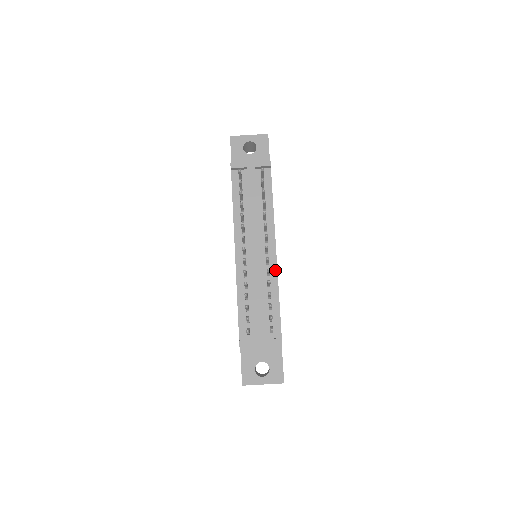
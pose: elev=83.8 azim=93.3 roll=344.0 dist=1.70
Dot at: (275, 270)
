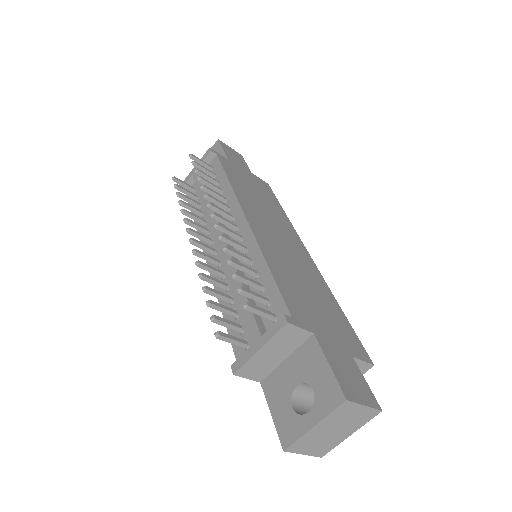
Dot at: (252, 239)
